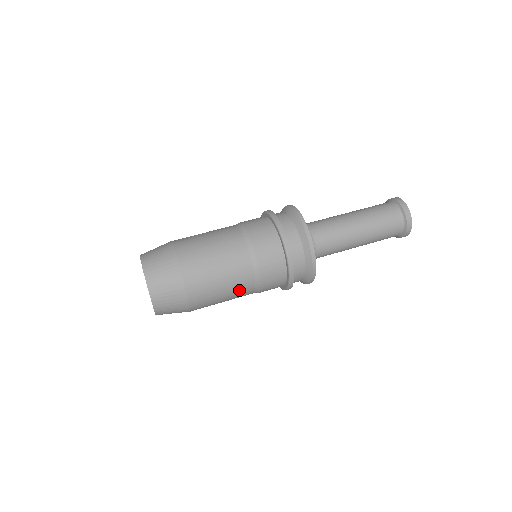
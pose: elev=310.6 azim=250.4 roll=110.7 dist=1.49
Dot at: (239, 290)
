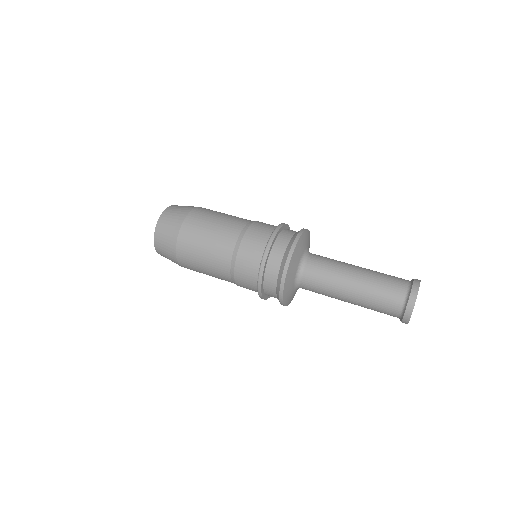
Dot at: (220, 246)
